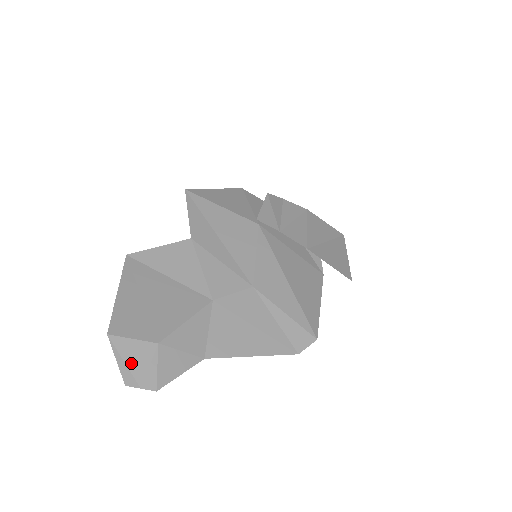
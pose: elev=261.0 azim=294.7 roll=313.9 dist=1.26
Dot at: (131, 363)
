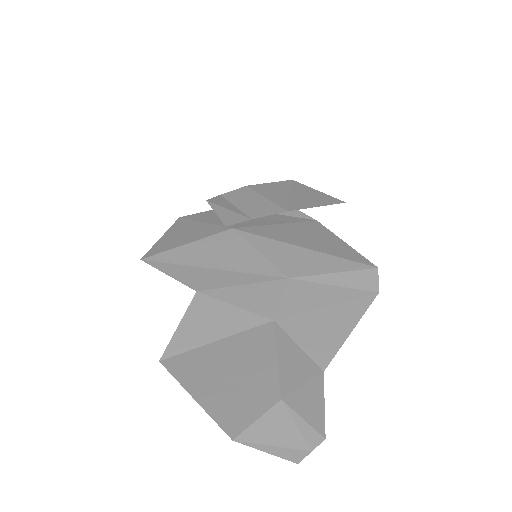
Dot at: (280, 440)
